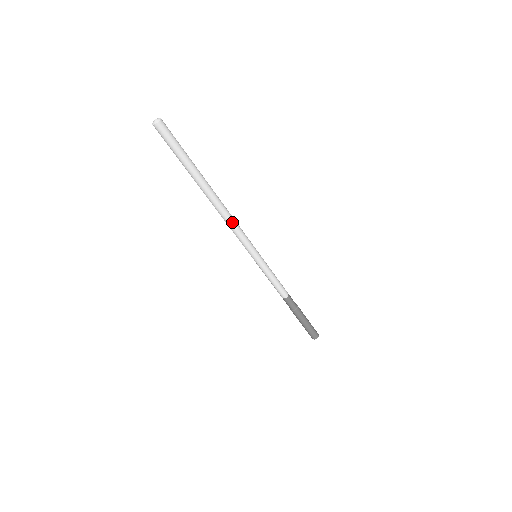
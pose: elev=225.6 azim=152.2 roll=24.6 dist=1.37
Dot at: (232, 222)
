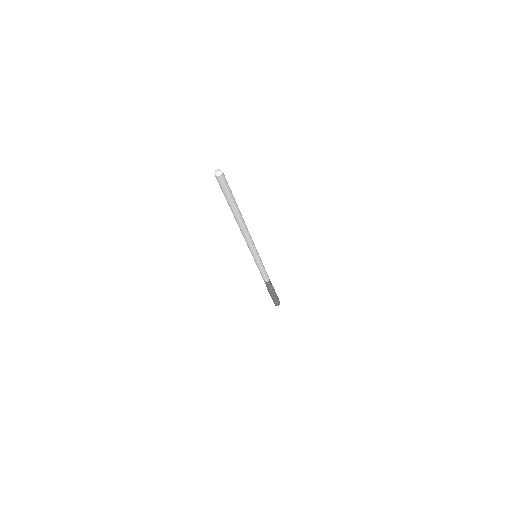
Dot at: (250, 235)
